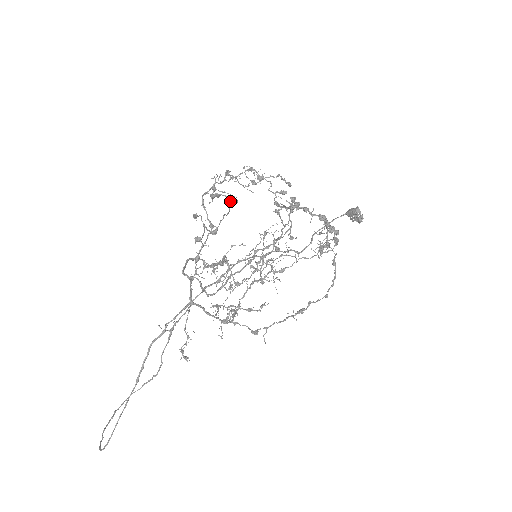
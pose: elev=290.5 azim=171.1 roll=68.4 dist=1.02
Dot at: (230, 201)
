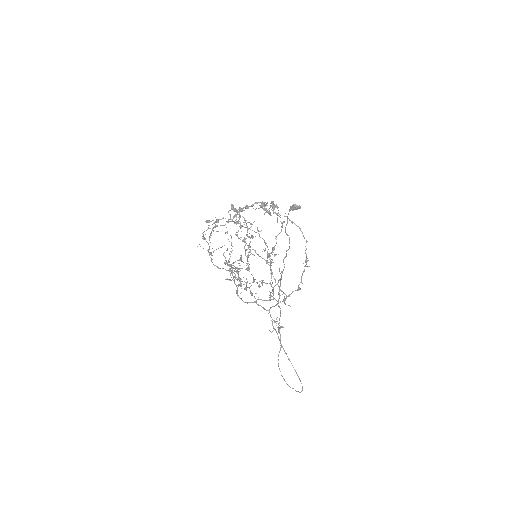
Dot at: (241, 260)
